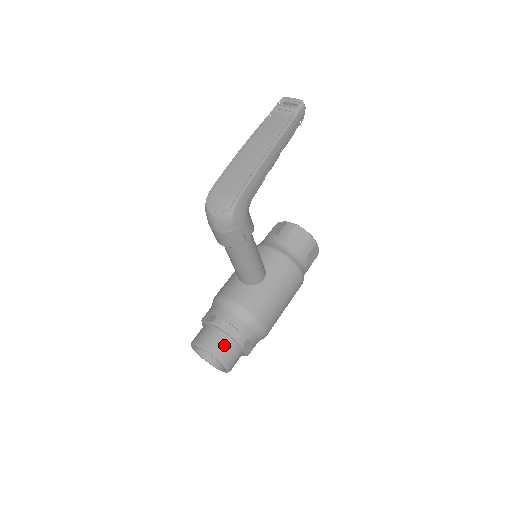
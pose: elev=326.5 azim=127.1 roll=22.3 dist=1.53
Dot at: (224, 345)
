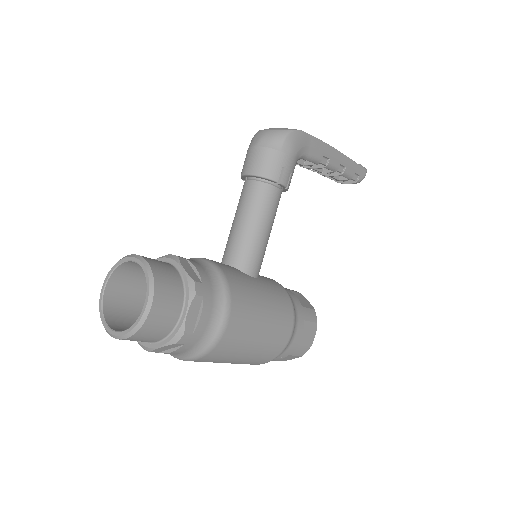
Dot at: (169, 273)
